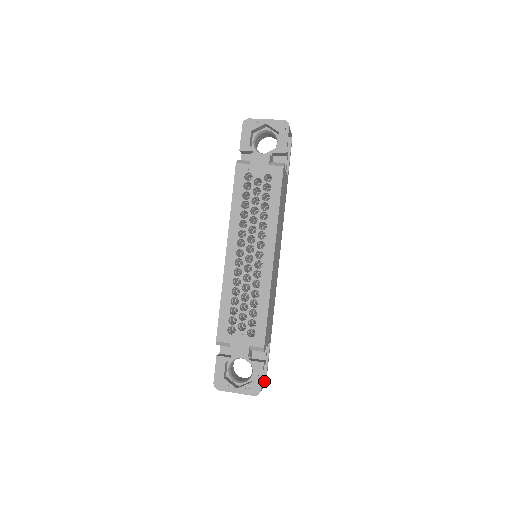
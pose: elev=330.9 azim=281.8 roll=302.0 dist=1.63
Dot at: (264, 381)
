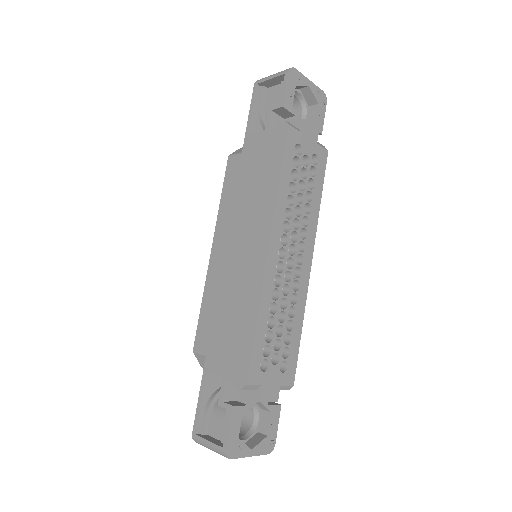
Dot at: occluded
